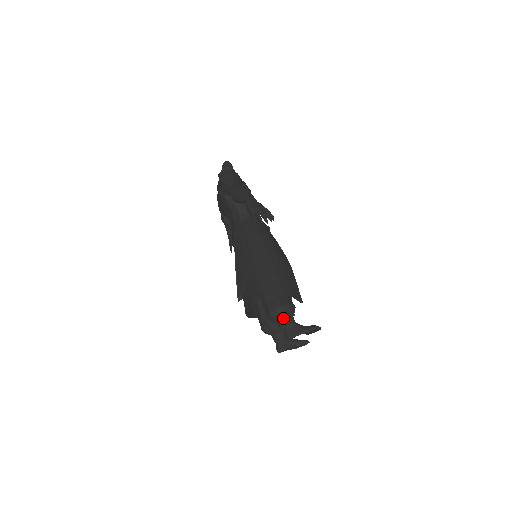
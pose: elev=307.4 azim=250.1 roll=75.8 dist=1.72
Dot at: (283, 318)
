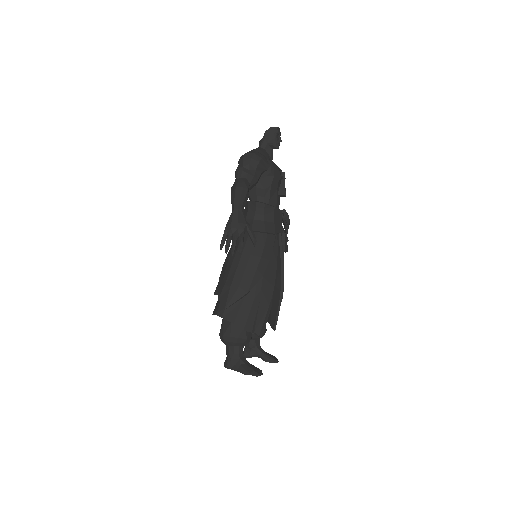
Dot at: (230, 346)
